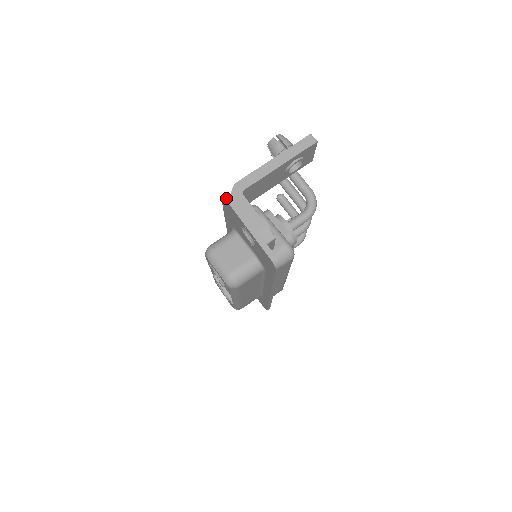
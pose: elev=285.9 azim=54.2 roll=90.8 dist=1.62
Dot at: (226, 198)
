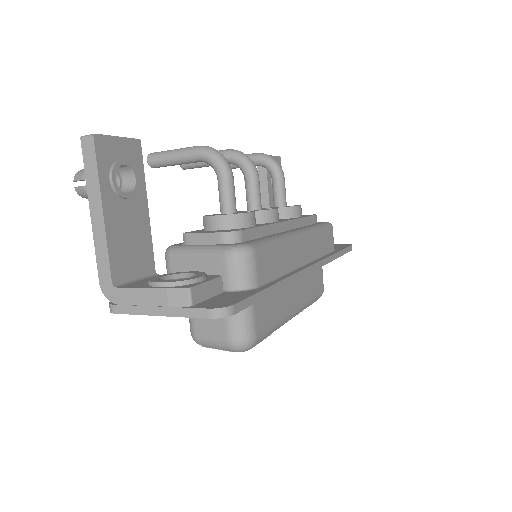
Dot at: (111, 311)
